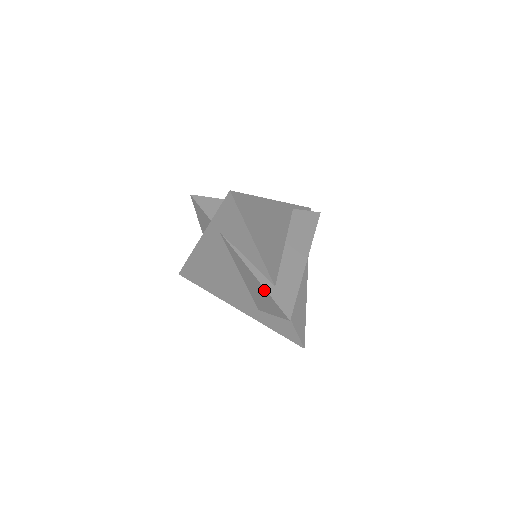
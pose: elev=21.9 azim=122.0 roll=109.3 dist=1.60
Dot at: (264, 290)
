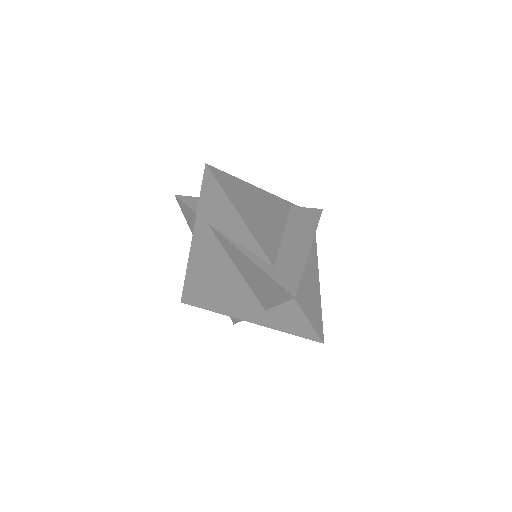
Dot at: (261, 272)
